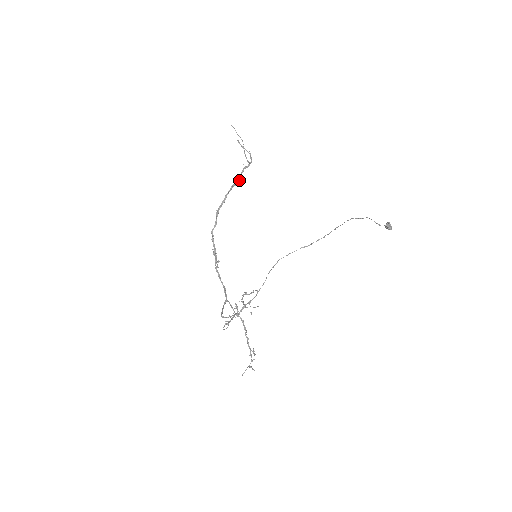
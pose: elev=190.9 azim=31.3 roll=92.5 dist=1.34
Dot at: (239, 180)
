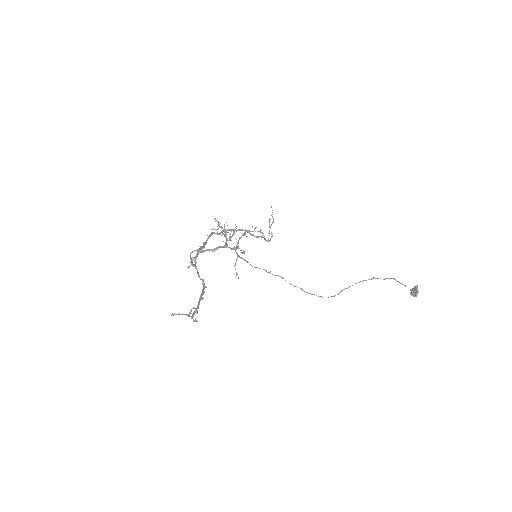
Dot at: (255, 236)
